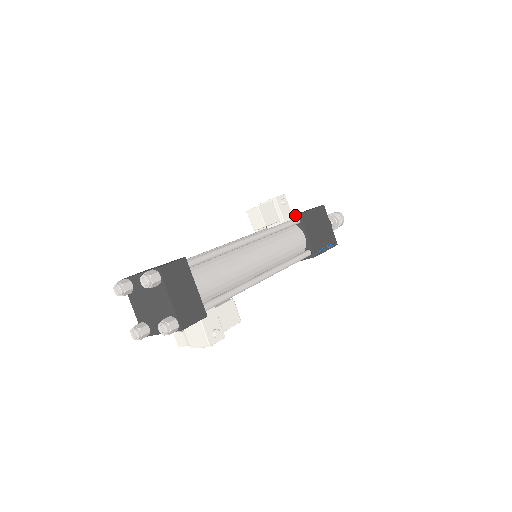
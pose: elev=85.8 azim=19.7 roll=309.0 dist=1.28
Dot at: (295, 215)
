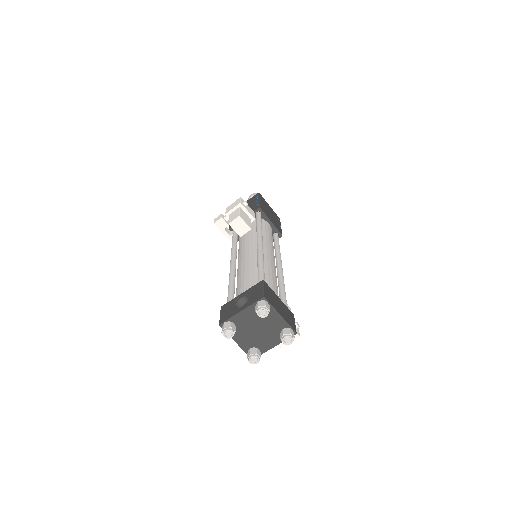
Dot at: (255, 210)
